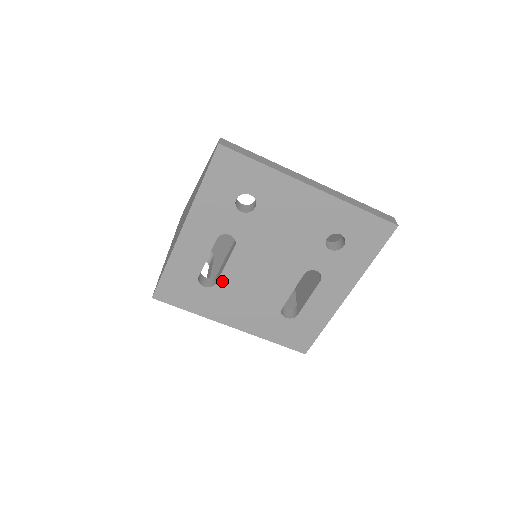
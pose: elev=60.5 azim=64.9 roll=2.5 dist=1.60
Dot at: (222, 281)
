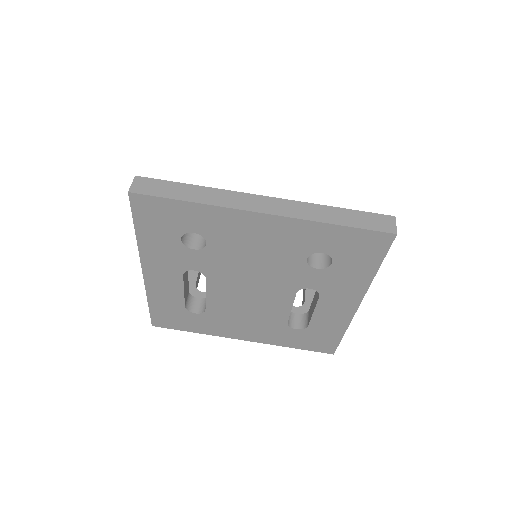
Dot at: (211, 307)
